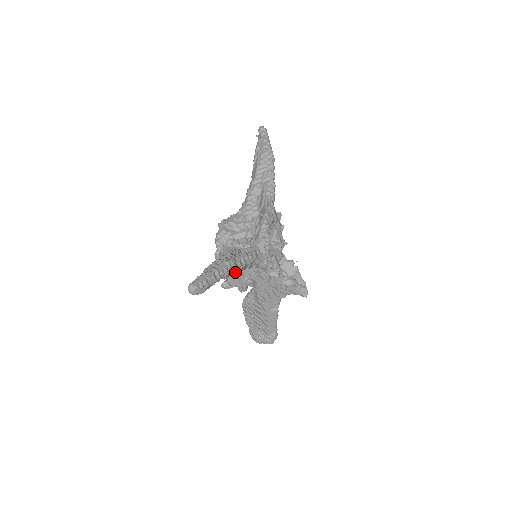
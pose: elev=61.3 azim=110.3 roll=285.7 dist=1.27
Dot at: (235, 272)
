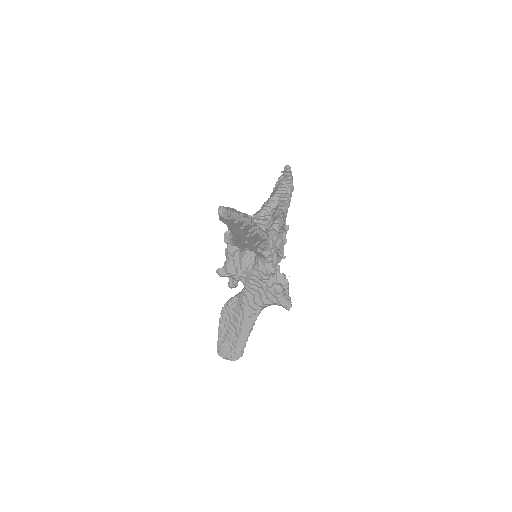
Dot at: (249, 234)
